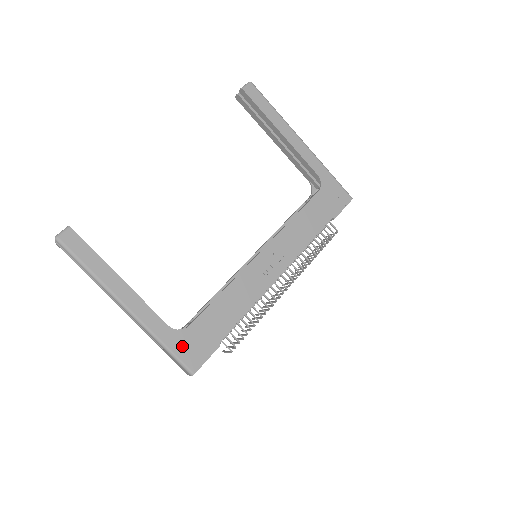
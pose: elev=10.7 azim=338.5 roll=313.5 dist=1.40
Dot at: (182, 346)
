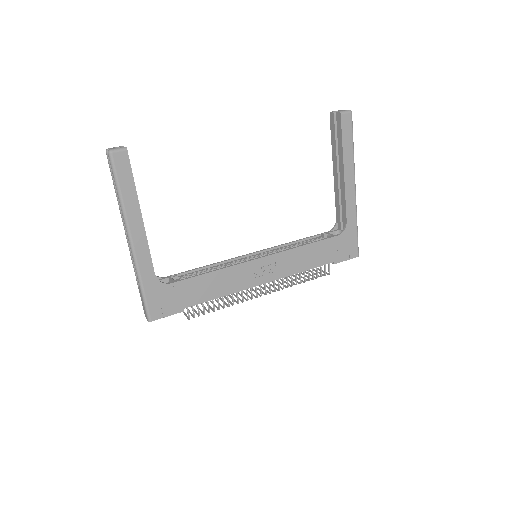
Dot at: (155, 296)
